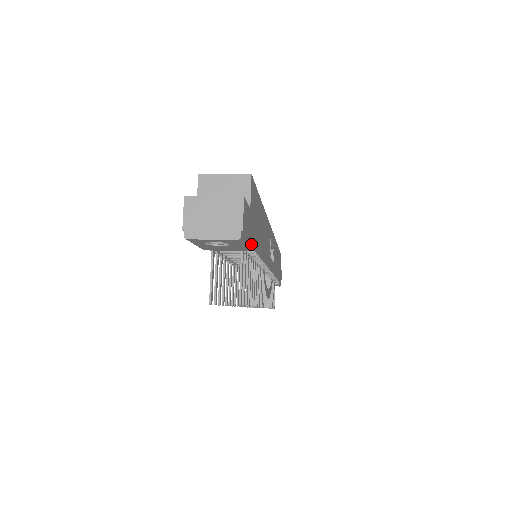
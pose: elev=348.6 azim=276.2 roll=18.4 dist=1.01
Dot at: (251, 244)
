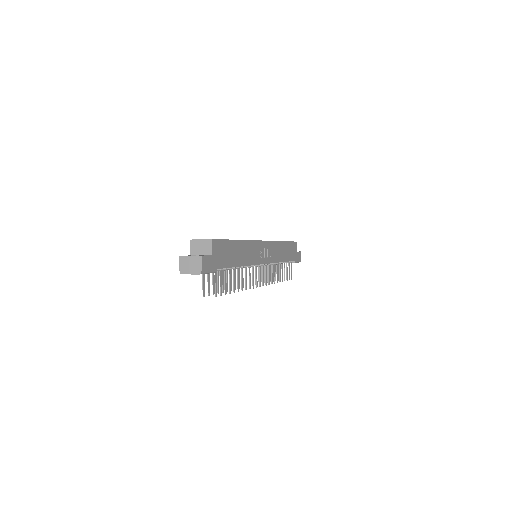
Dot at: occluded
